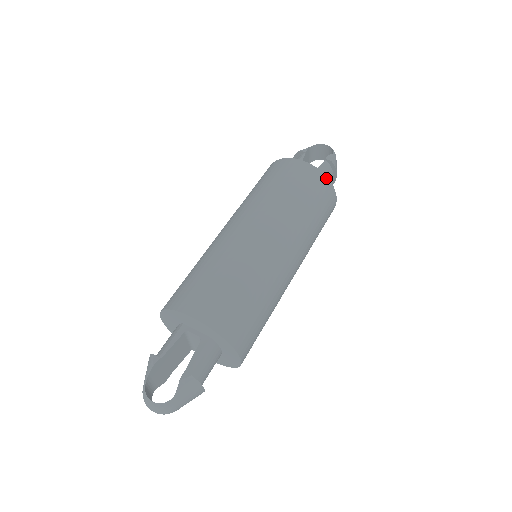
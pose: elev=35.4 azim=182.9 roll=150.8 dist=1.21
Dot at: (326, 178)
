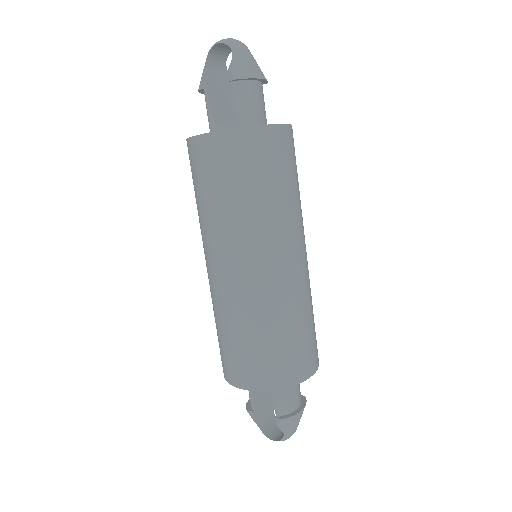
Dot at: (245, 130)
